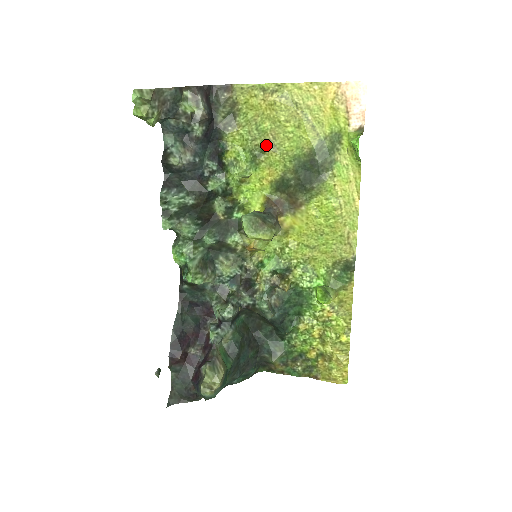
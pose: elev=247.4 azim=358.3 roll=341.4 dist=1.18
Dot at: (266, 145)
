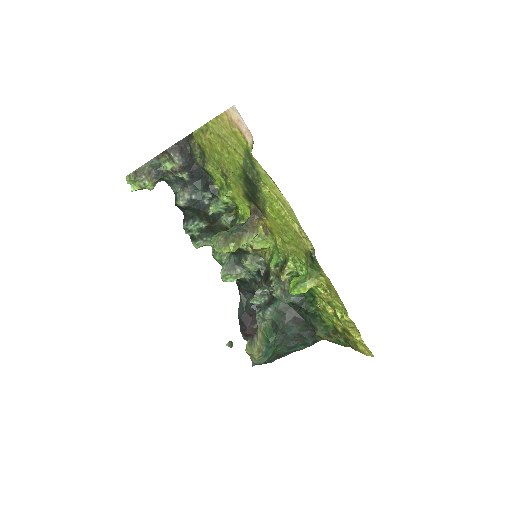
Dot at: (223, 171)
